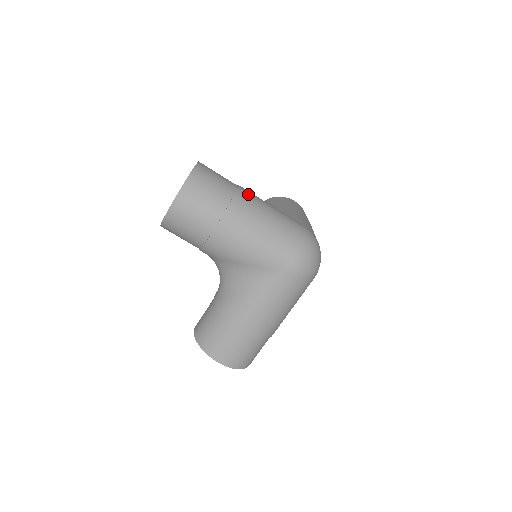
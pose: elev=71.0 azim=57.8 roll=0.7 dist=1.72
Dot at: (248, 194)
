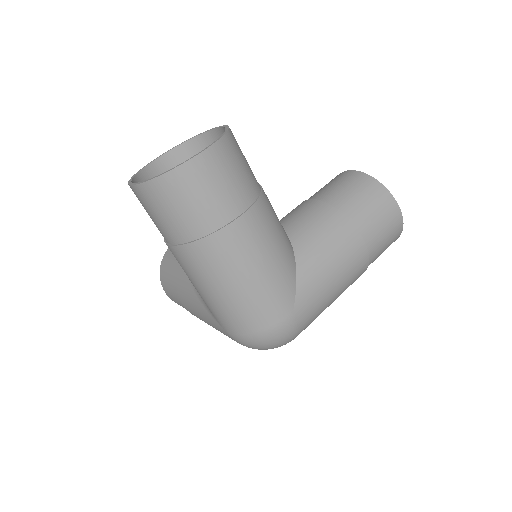
Dot at: (240, 238)
